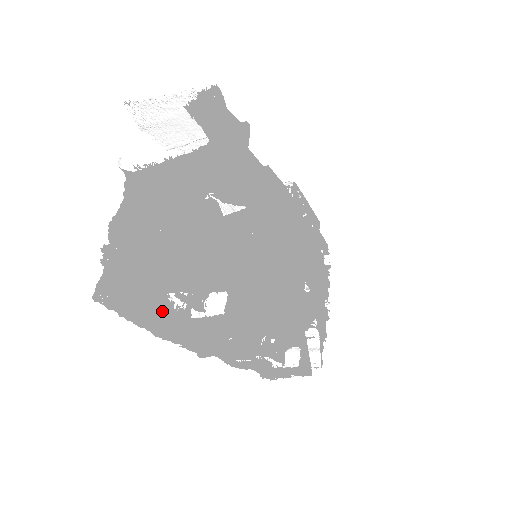
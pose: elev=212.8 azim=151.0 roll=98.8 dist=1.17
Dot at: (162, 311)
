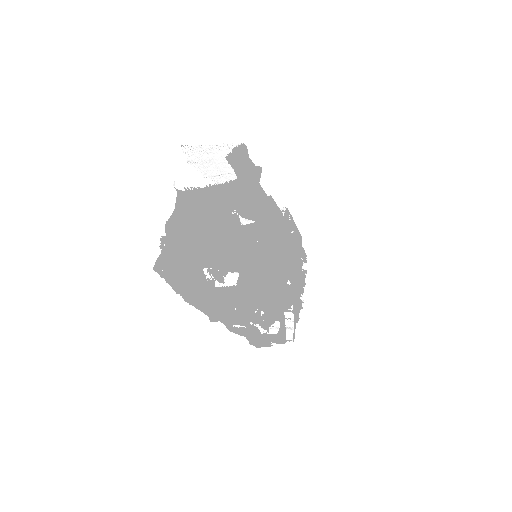
Dot at: (196, 281)
